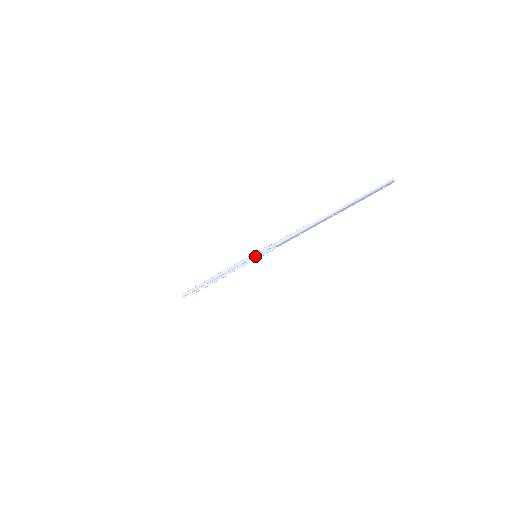
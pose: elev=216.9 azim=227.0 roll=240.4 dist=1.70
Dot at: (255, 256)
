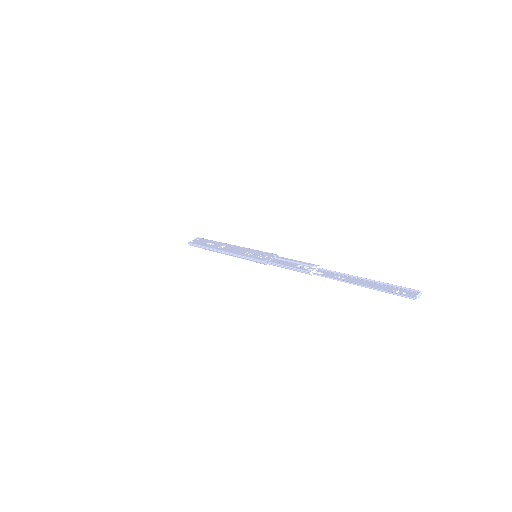
Dot at: (253, 260)
